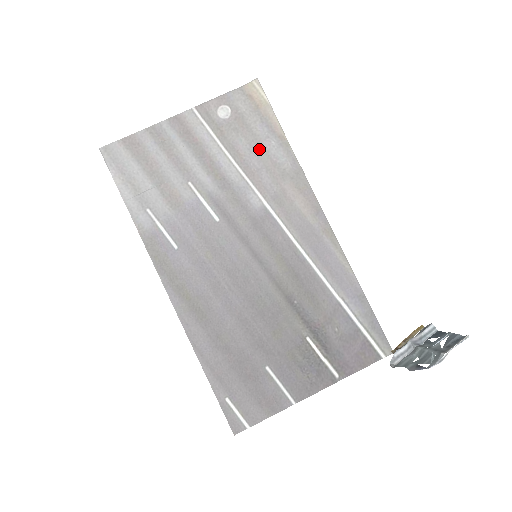
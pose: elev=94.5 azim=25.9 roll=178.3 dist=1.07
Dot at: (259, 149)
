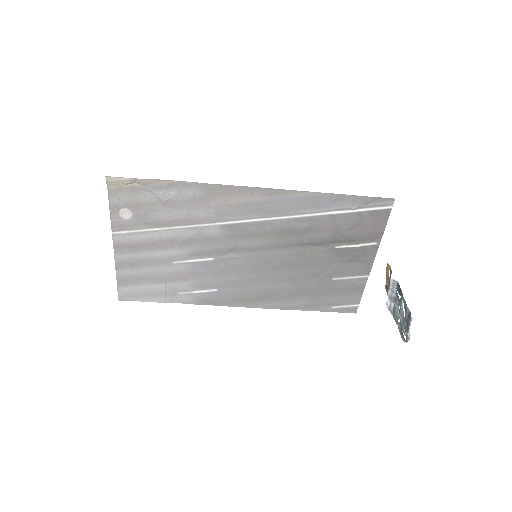
Dot at: (172, 205)
